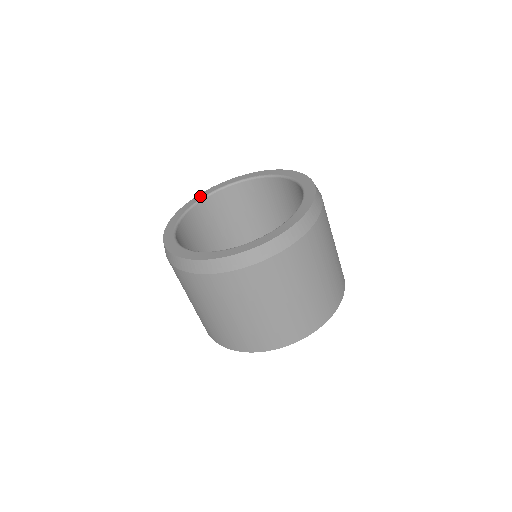
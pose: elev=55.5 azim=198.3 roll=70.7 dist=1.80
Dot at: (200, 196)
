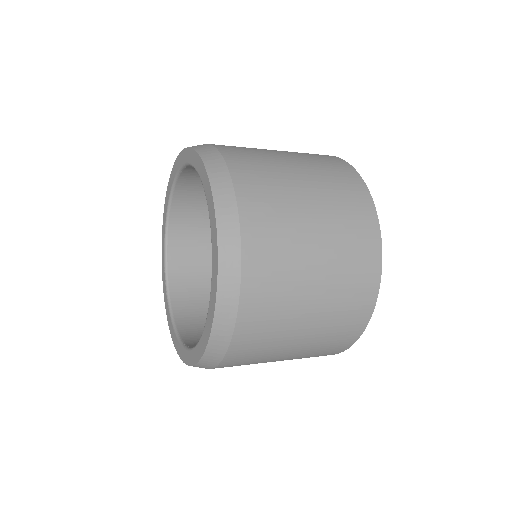
Dot at: (185, 156)
